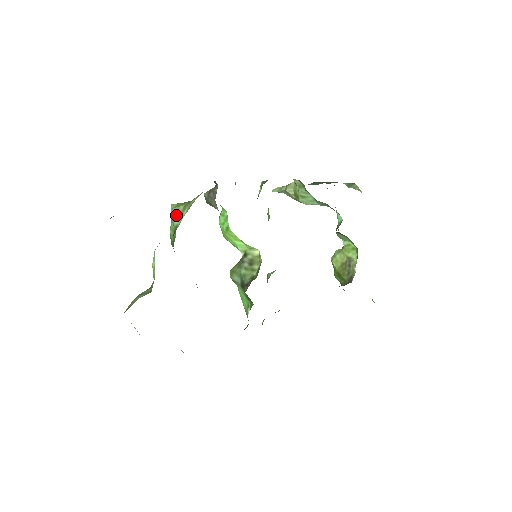
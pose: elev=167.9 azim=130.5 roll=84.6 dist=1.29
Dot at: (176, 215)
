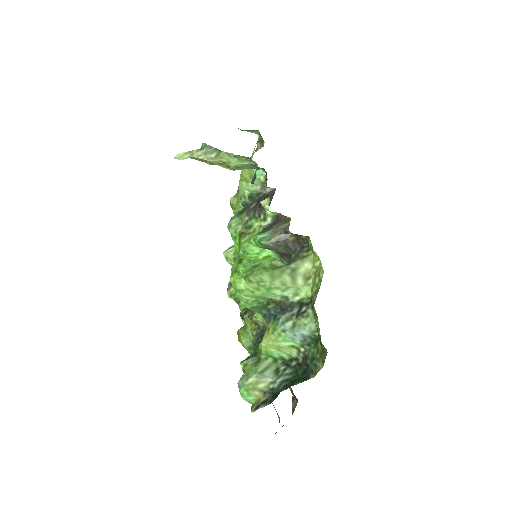
Dot at: (283, 288)
